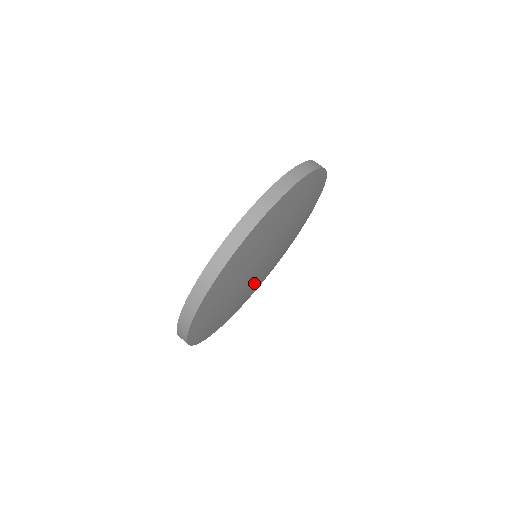
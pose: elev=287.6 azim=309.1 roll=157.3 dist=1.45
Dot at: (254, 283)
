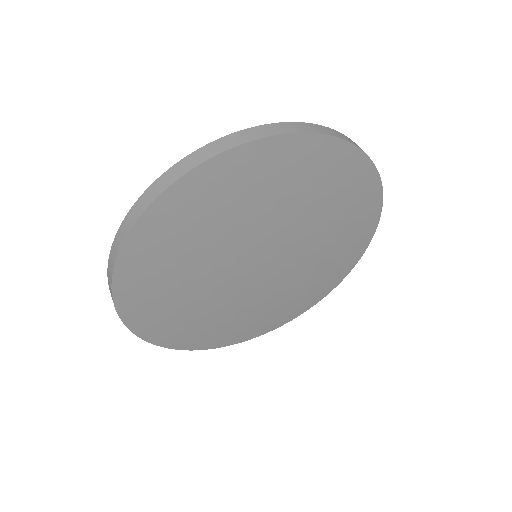
Dot at: (256, 301)
